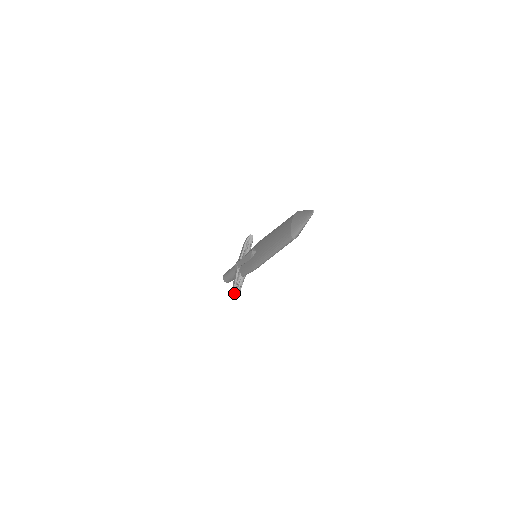
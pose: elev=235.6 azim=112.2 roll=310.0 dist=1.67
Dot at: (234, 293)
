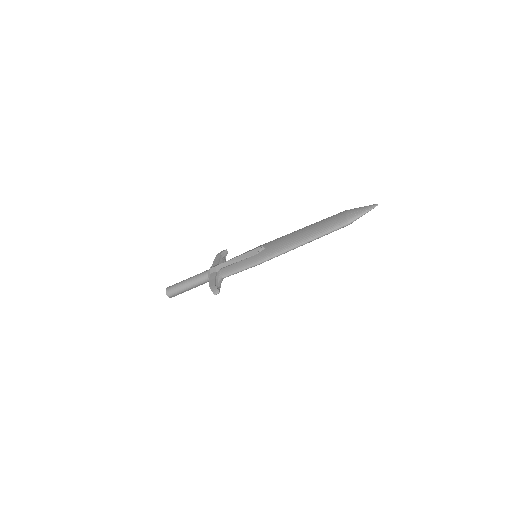
Dot at: (217, 288)
